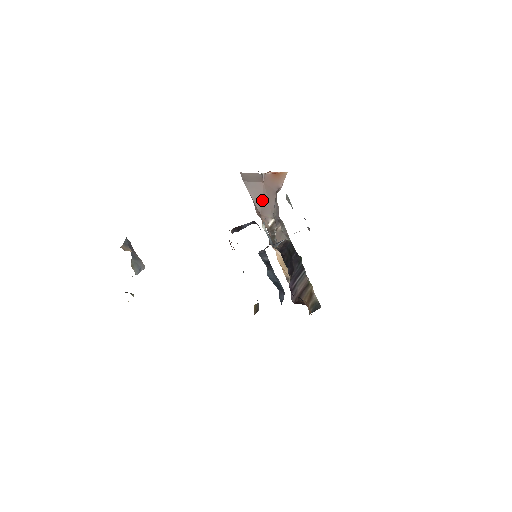
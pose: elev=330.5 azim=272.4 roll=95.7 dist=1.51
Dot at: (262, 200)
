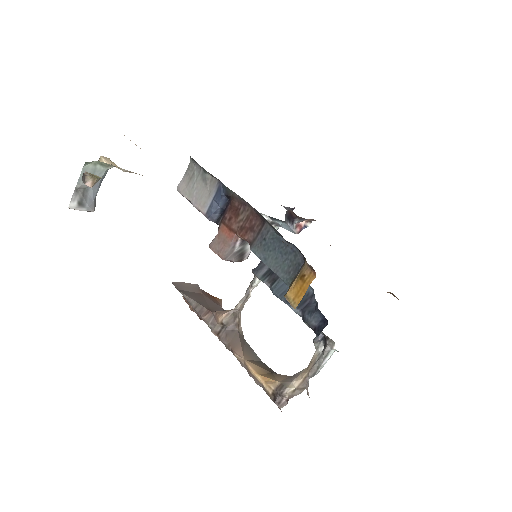
Dot at: (207, 303)
